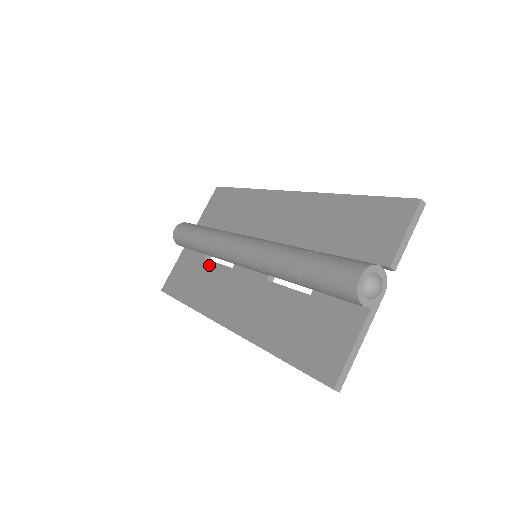
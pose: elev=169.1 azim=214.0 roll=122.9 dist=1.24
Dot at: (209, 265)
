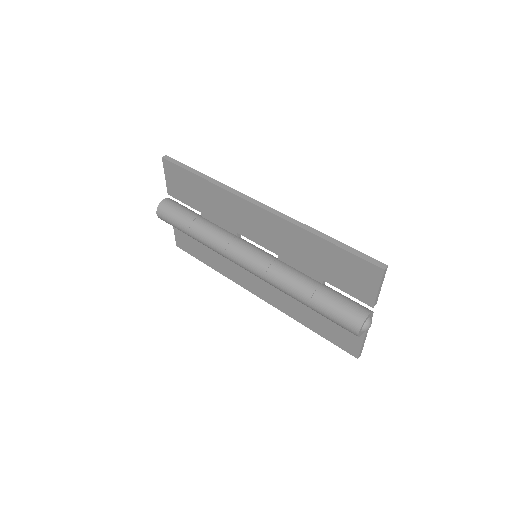
Dot at: occluded
